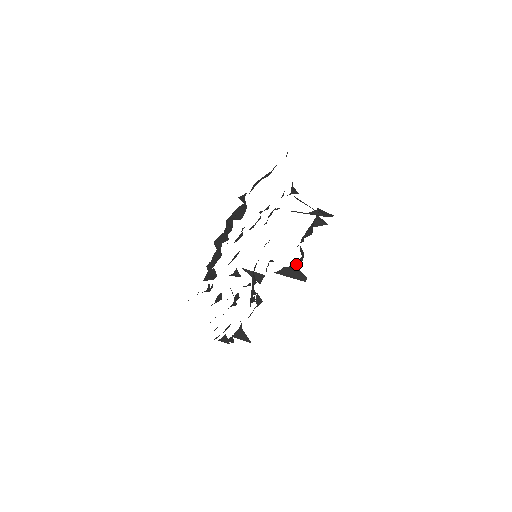
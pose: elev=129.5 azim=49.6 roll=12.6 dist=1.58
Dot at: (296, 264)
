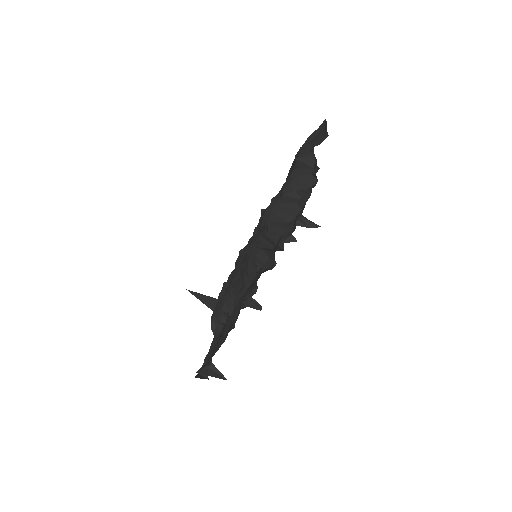
Dot at: occluded
